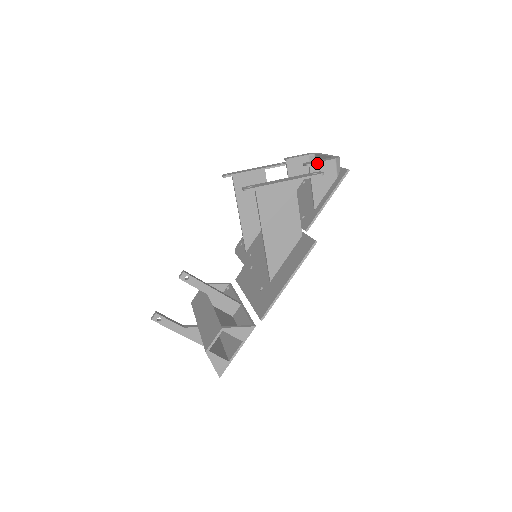
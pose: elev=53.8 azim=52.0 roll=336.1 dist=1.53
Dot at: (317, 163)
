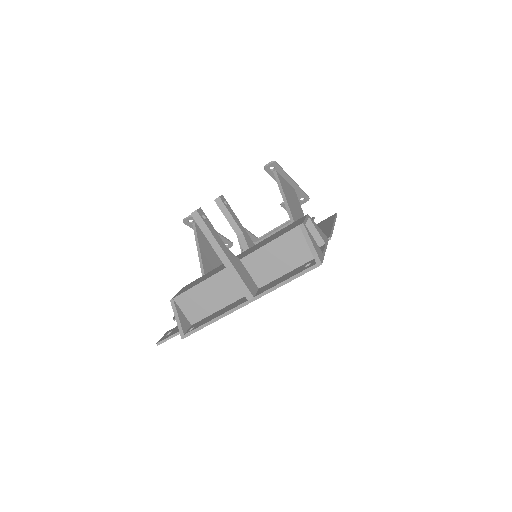
Dot at: occluded
